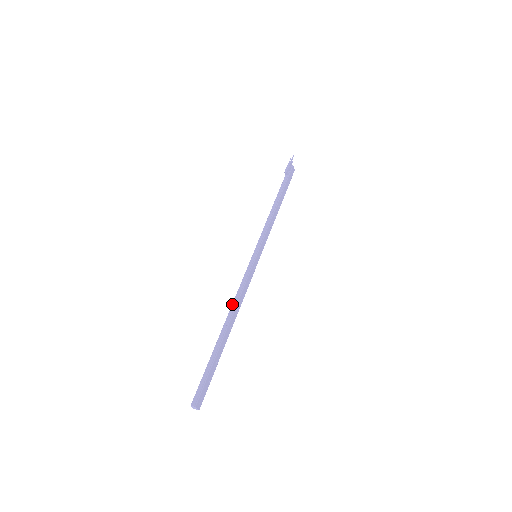
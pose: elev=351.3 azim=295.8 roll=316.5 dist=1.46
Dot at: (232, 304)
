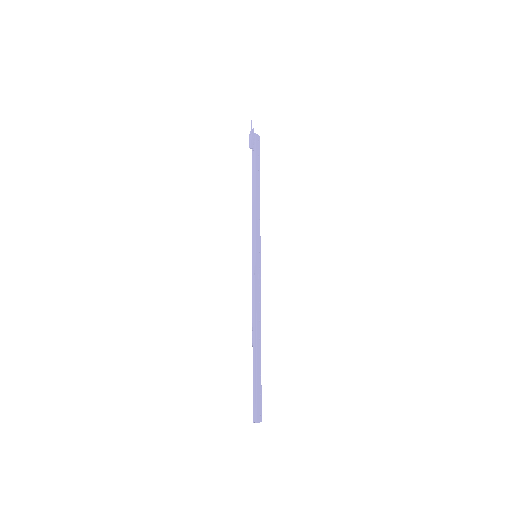
Dot at: (252, 316)
